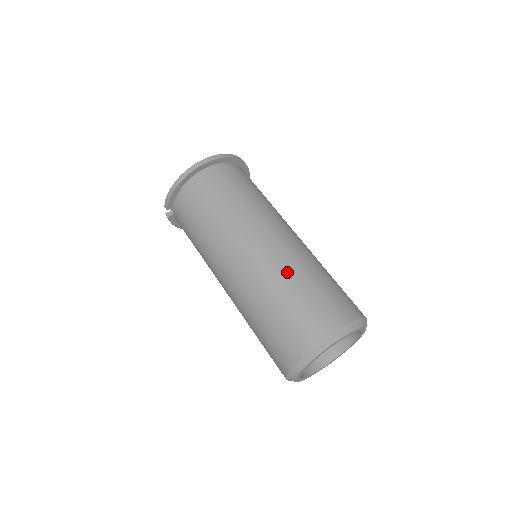
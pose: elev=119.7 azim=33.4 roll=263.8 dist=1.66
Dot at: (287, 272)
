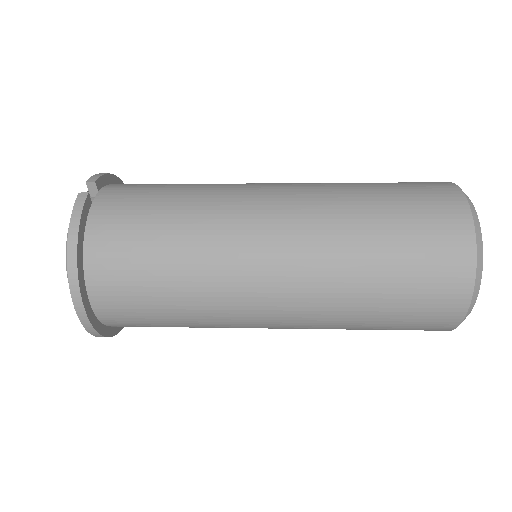
Dot at: occluded
